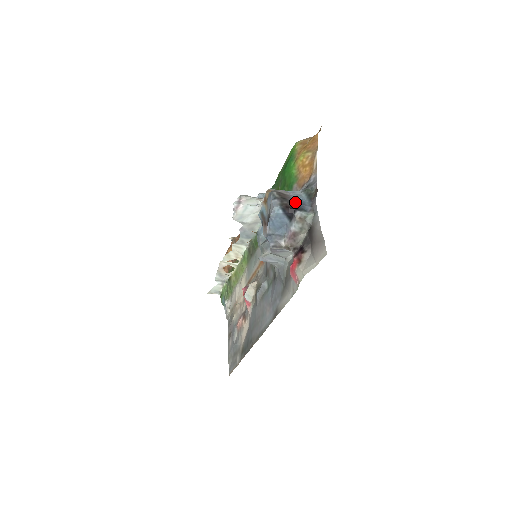
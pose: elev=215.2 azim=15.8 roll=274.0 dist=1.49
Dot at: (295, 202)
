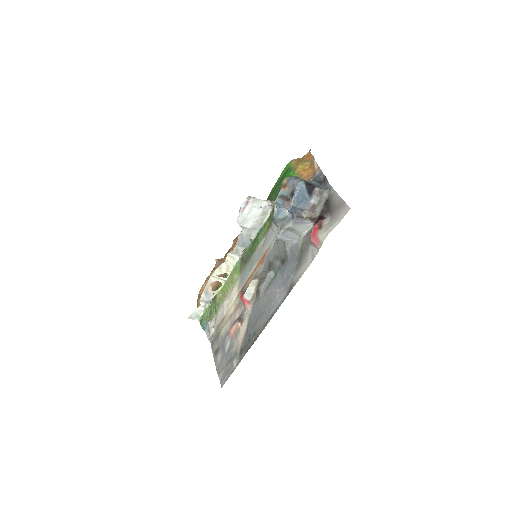
Dot at: (311, 184)
